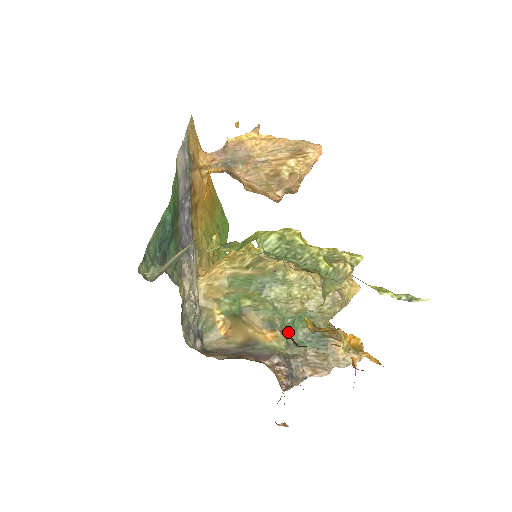
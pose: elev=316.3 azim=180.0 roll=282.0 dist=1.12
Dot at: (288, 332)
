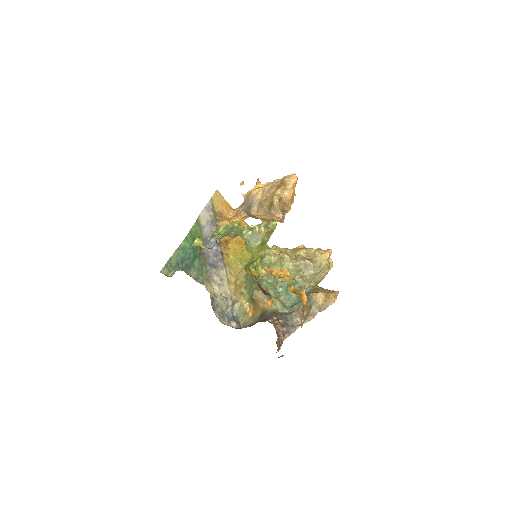
Dot at: (284, 298)
